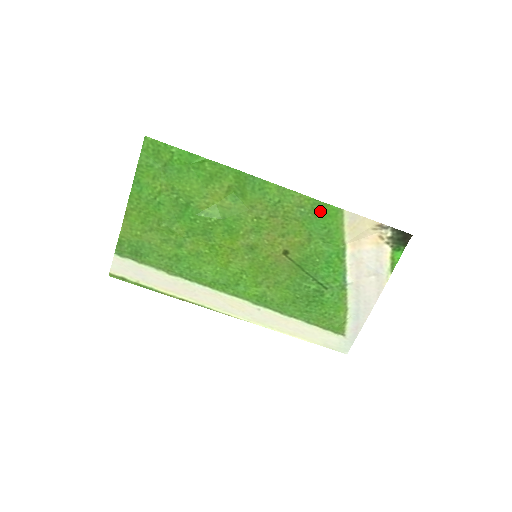
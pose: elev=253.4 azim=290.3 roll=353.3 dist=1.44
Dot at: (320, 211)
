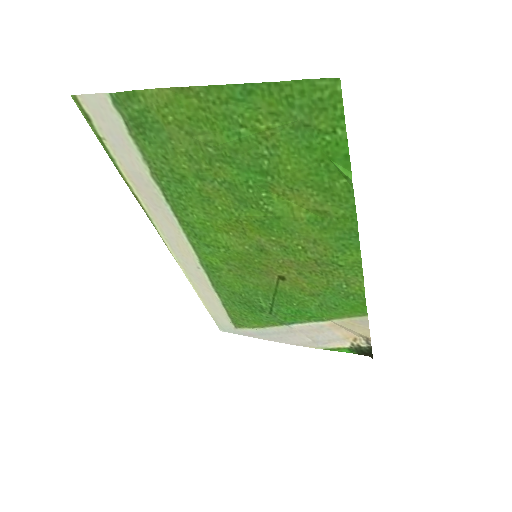
Dot at: (353, 300)
